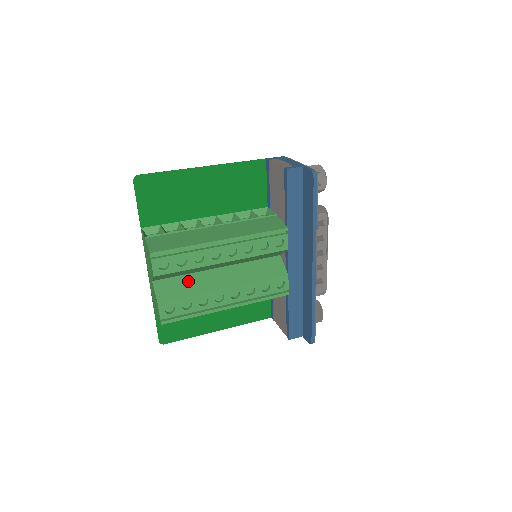
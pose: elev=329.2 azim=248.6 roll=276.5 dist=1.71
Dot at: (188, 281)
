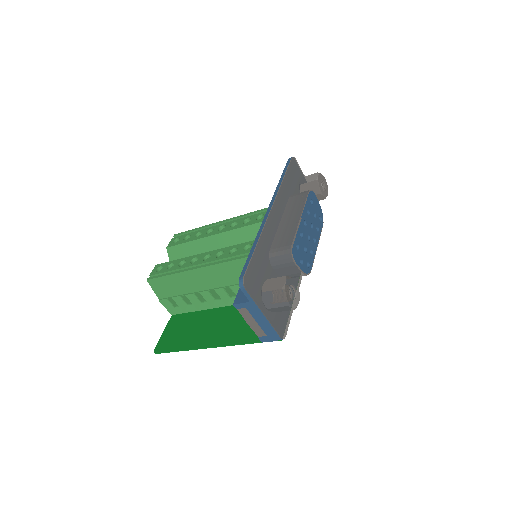
Dot at: occluded
